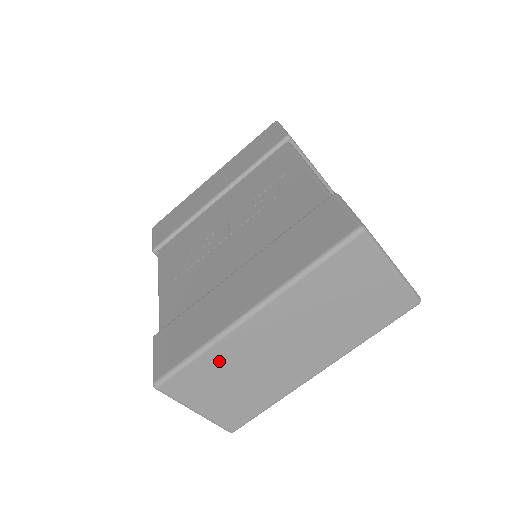
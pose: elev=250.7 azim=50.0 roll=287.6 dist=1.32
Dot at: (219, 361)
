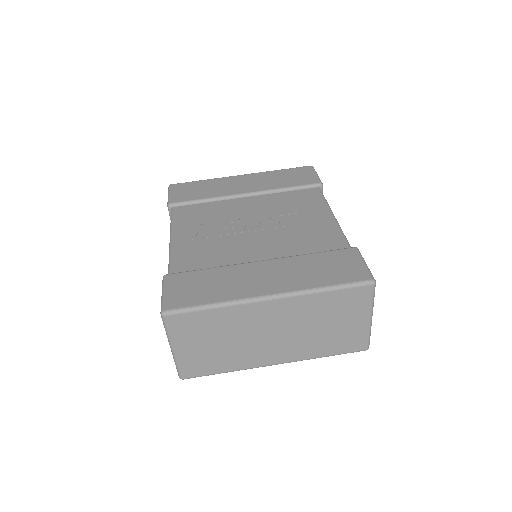
Dot at: (221, 320)
